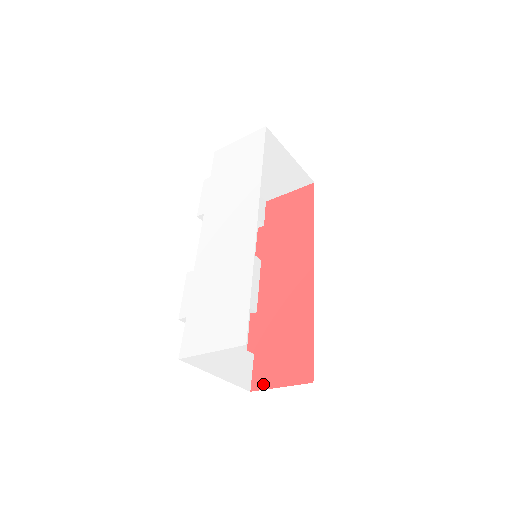
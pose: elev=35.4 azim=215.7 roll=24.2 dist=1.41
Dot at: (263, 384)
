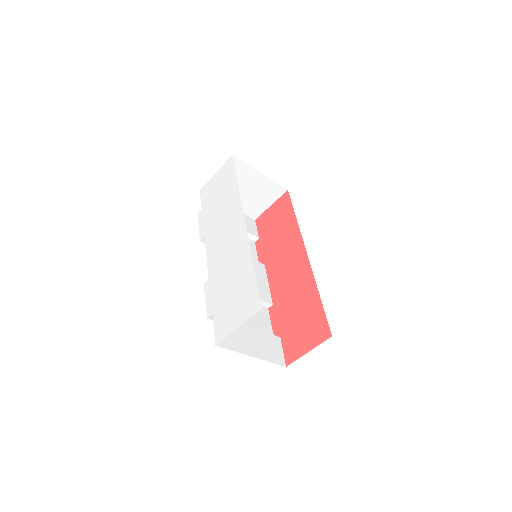
Dot at: (294, 356)
